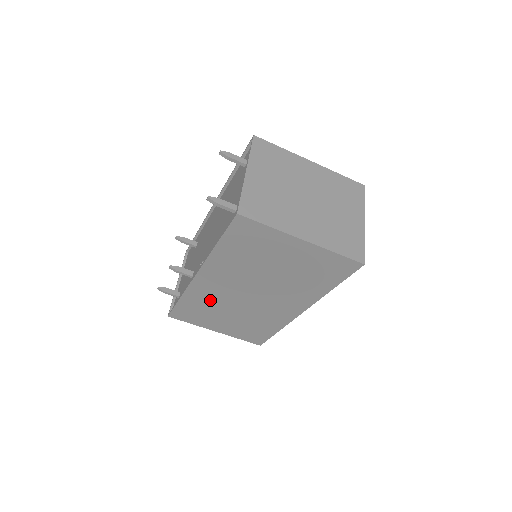
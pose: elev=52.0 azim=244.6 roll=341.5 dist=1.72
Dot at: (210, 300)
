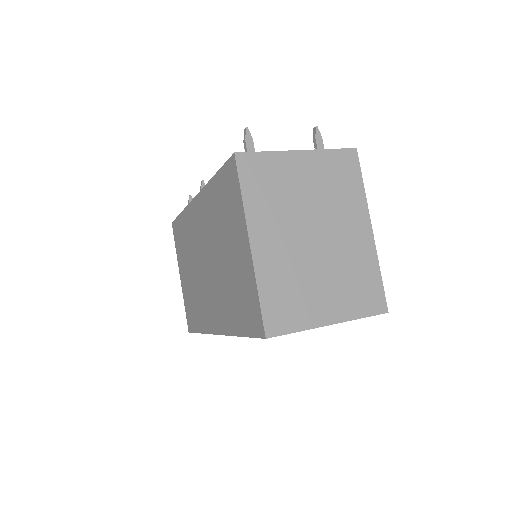
Dot at: (190, 237)
